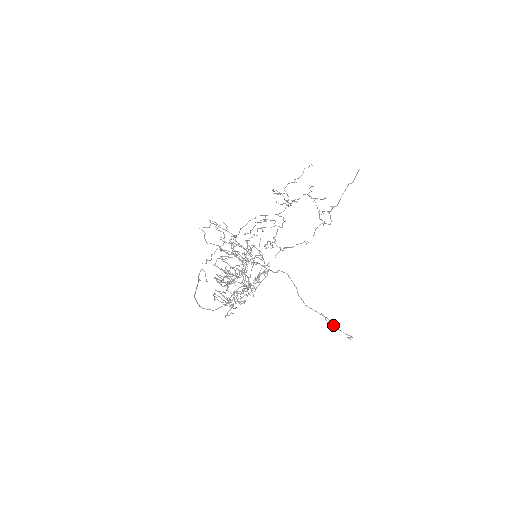
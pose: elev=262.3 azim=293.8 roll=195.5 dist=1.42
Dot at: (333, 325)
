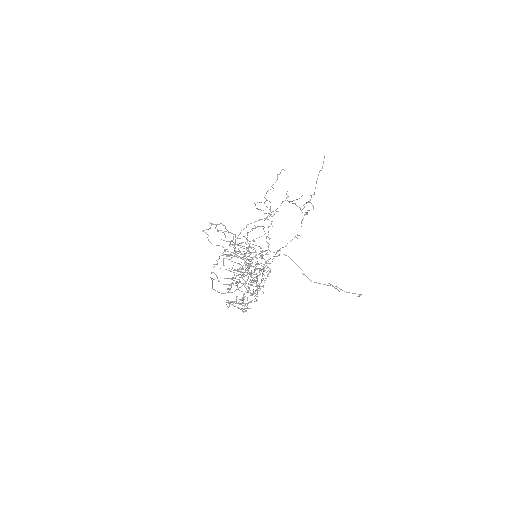
Dot at: occluded
